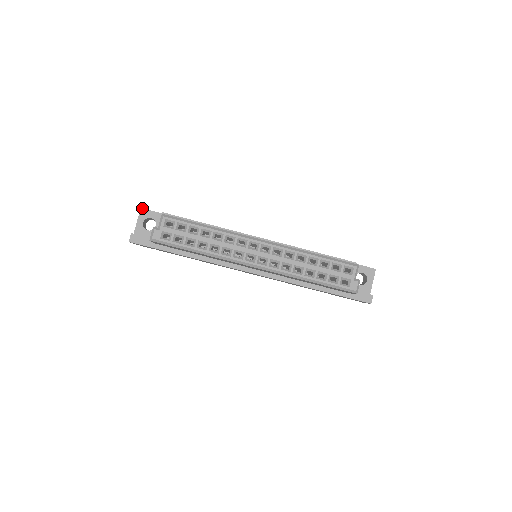
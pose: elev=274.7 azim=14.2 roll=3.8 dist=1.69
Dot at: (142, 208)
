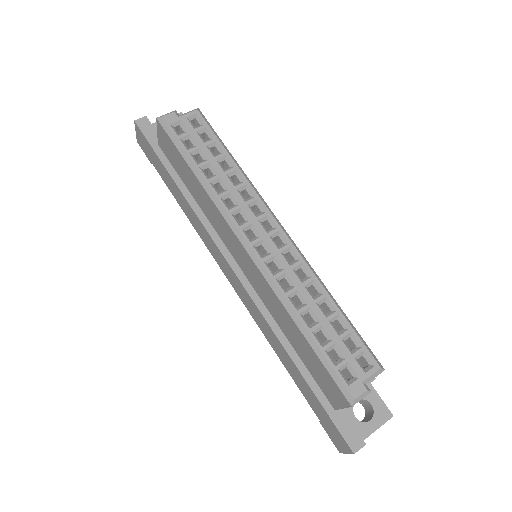
Dot at: (182, 113)
